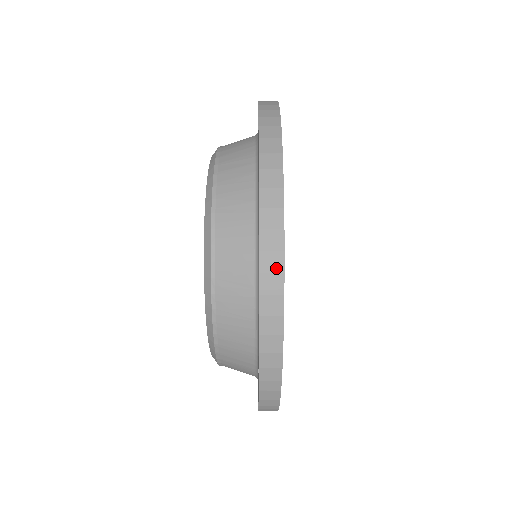
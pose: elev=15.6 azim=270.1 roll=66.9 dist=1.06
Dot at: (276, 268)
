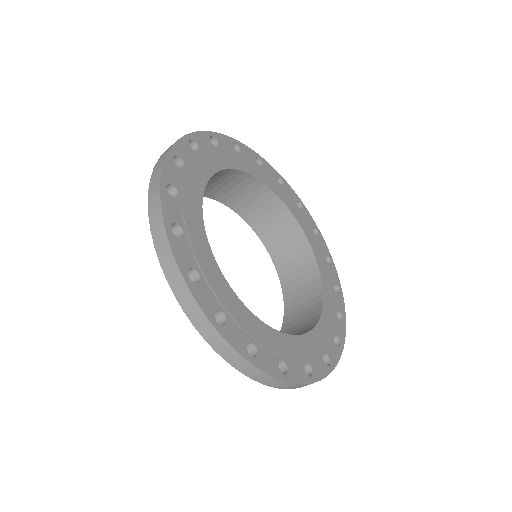
Dot at: (174, 270)
